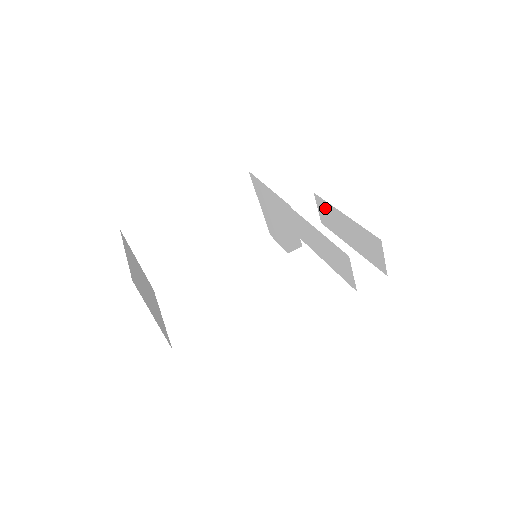
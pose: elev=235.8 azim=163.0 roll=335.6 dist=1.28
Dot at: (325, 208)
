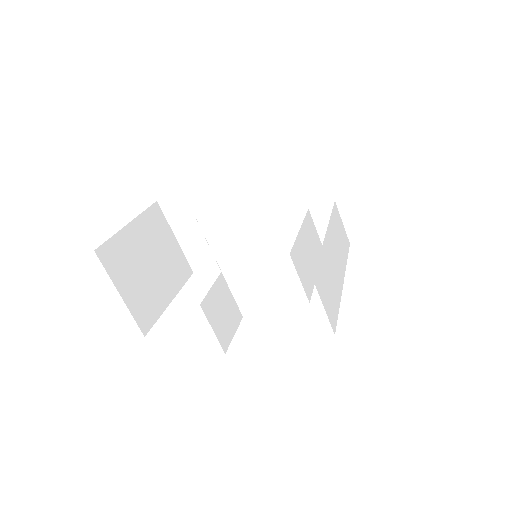
Dot at: occluded
